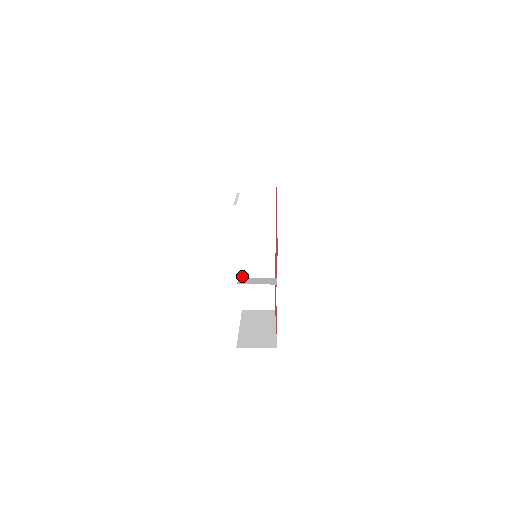
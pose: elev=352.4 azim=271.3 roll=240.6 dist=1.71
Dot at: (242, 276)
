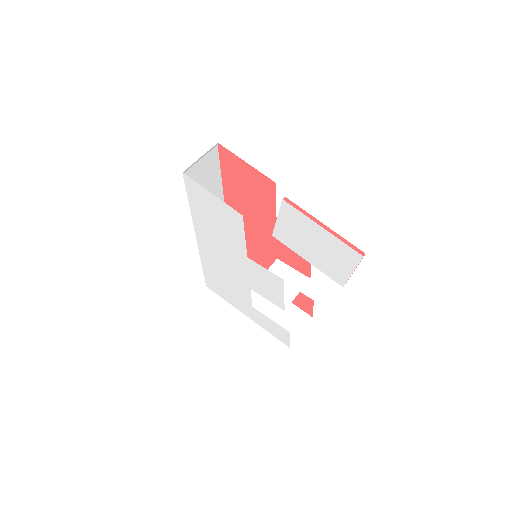
Dot at: (201, 262)
